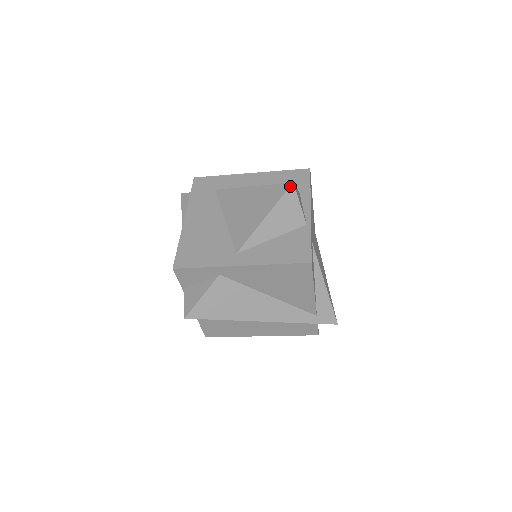
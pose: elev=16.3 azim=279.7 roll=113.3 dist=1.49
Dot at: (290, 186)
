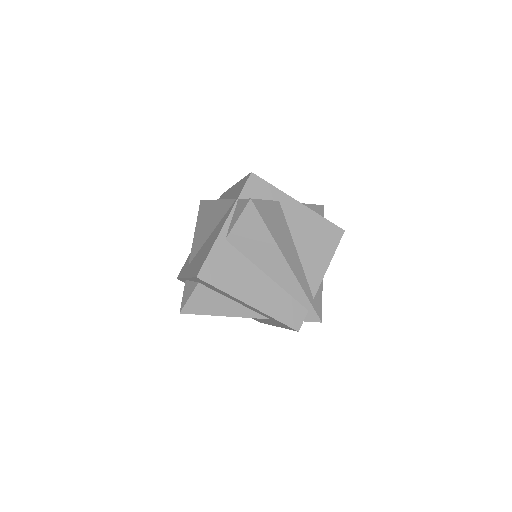
Dot at: (322, 205)
